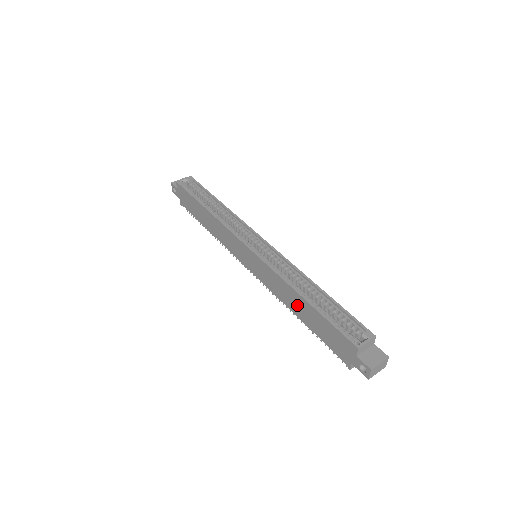
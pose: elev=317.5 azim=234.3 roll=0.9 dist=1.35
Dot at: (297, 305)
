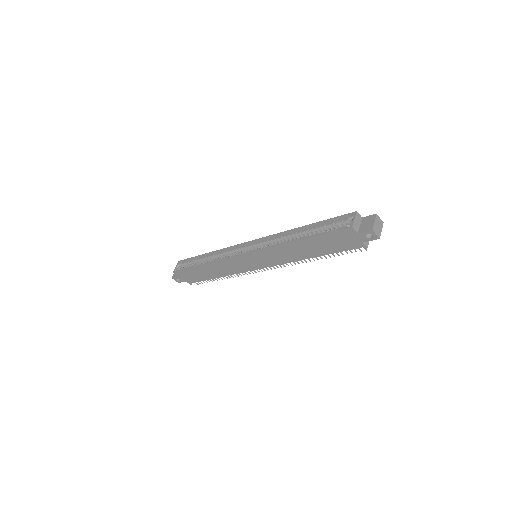
Dot at: (302, 250)
